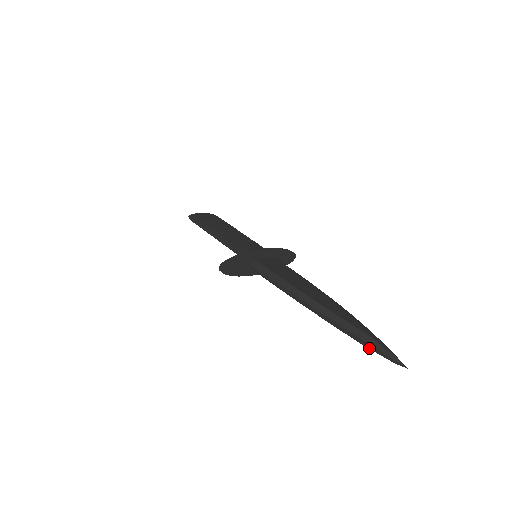
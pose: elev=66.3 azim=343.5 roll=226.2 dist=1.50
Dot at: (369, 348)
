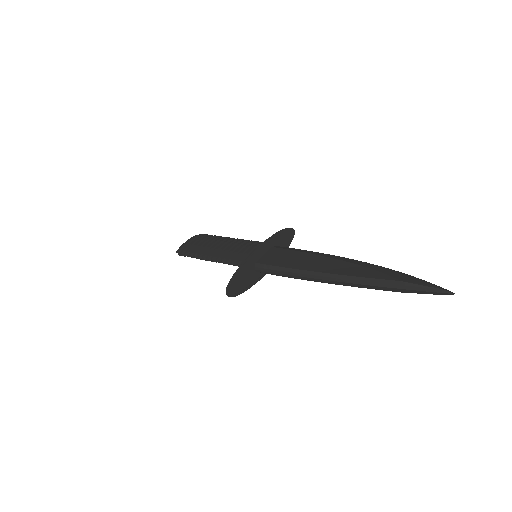
Dot at: (408, 292)
